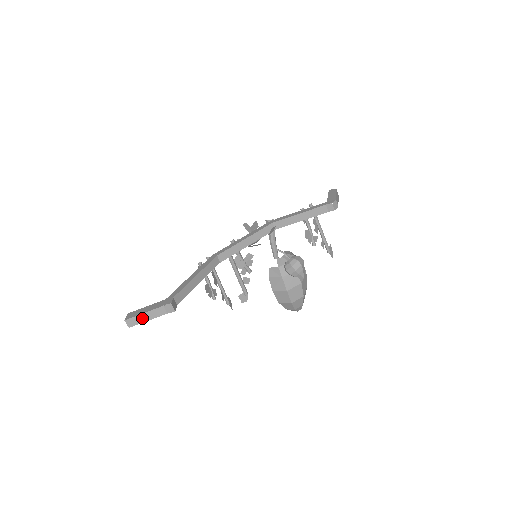
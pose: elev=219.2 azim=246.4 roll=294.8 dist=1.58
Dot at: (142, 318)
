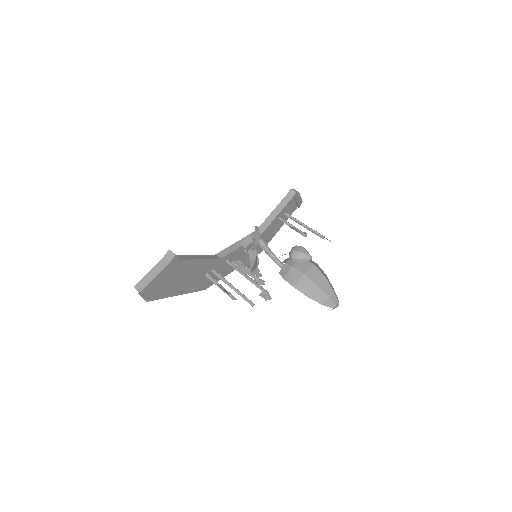
Dot at: (149, 277)
